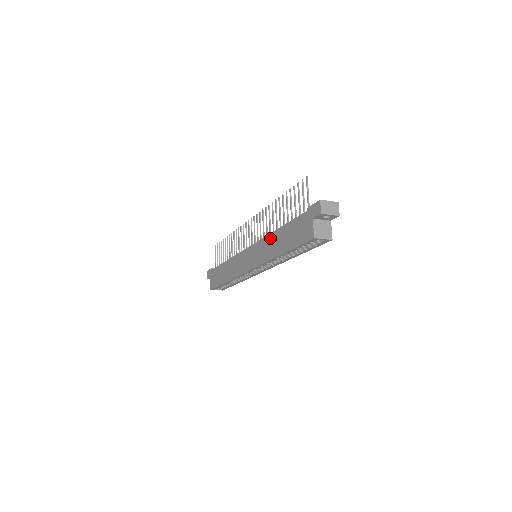
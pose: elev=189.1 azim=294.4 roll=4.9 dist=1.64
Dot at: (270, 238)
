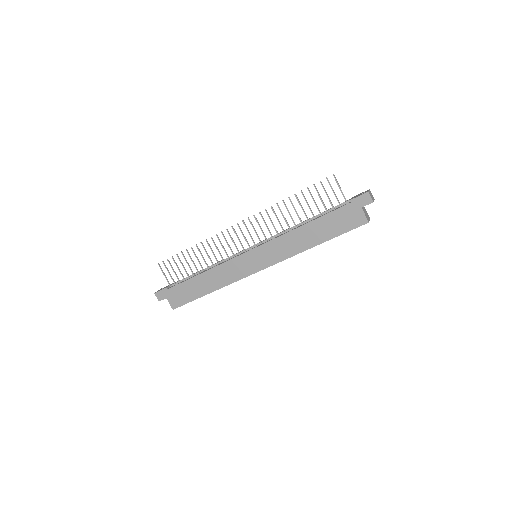
Dot at: (292, 235)
